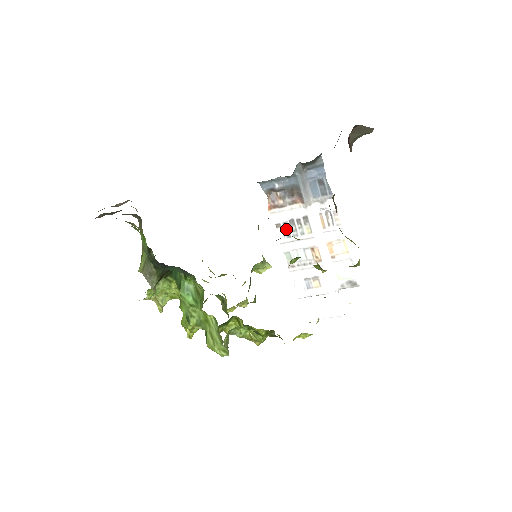
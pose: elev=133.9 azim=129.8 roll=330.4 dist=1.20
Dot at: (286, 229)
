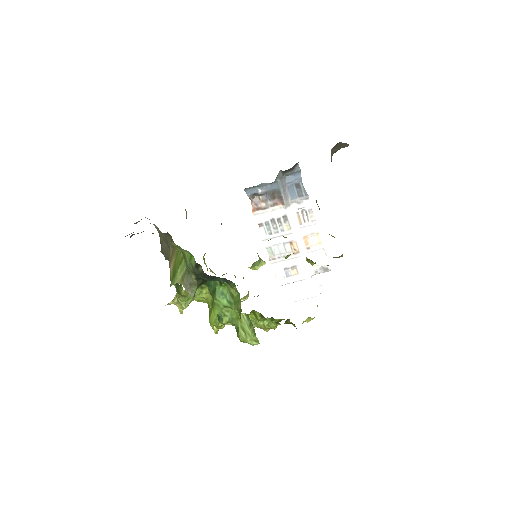
Dot at: (268, 227)
